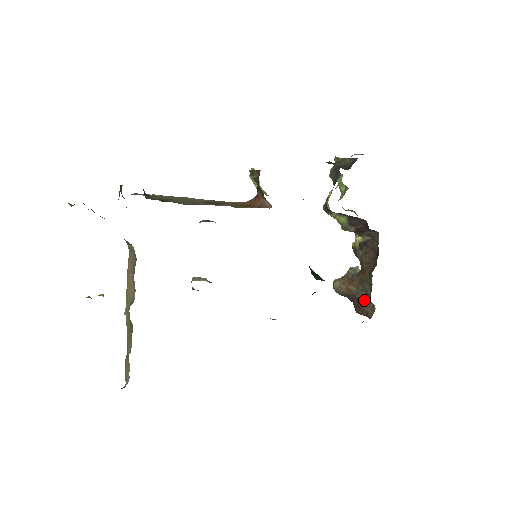
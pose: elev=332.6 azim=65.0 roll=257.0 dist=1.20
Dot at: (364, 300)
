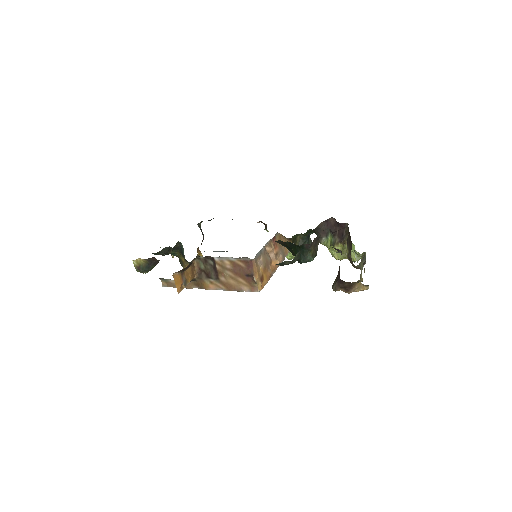
Dot at: occluded
